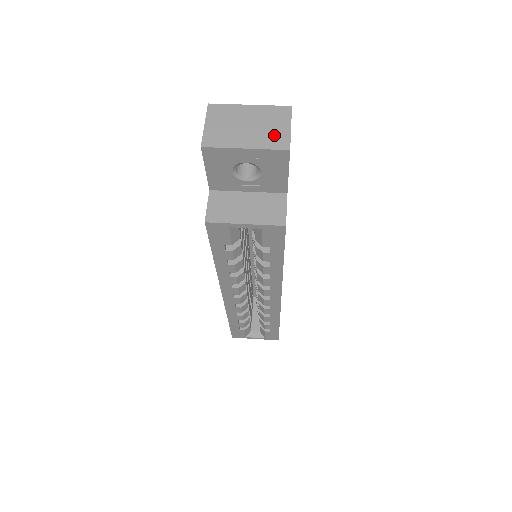
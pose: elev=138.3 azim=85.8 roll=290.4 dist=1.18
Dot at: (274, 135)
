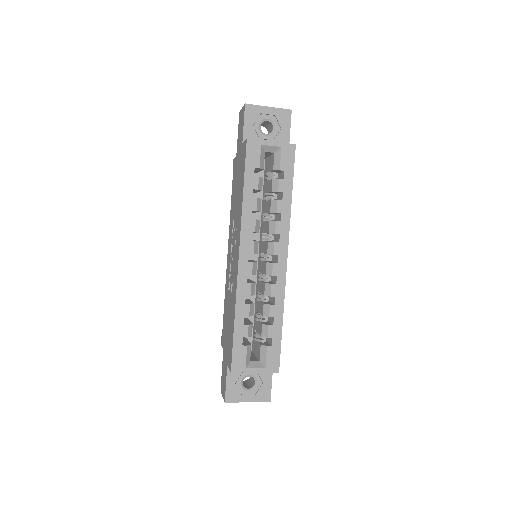
Dot at: occluded
